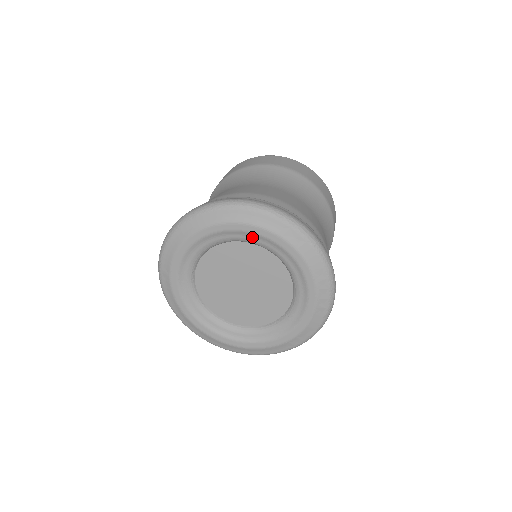
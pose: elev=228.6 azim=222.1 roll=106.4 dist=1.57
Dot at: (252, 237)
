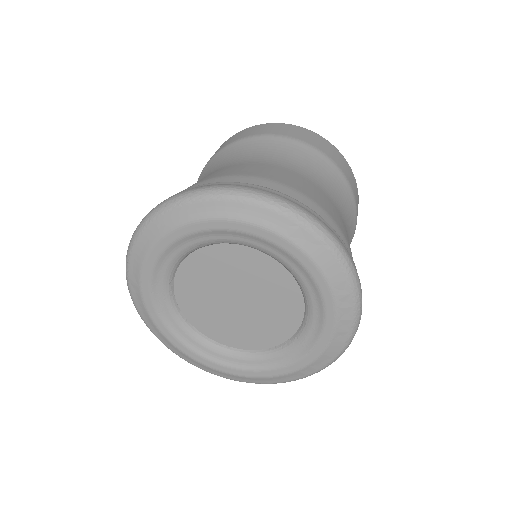
Dot at: (246, 238)
